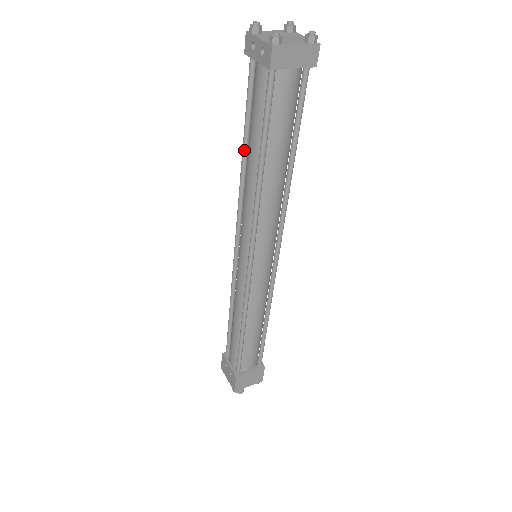
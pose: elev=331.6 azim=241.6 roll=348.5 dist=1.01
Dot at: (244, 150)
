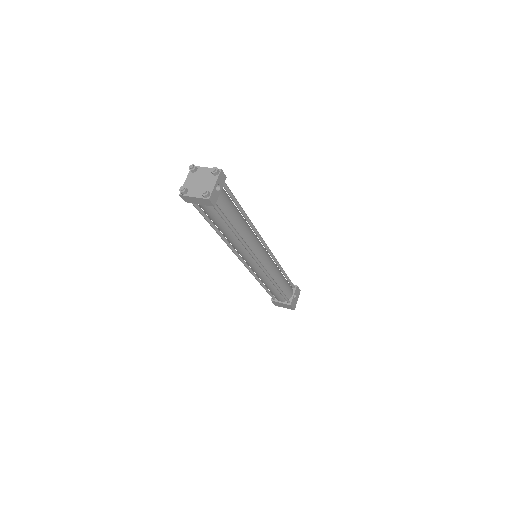
Dot at: occluded
